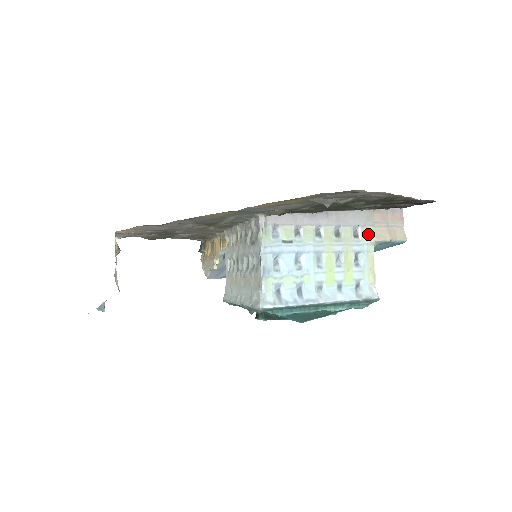
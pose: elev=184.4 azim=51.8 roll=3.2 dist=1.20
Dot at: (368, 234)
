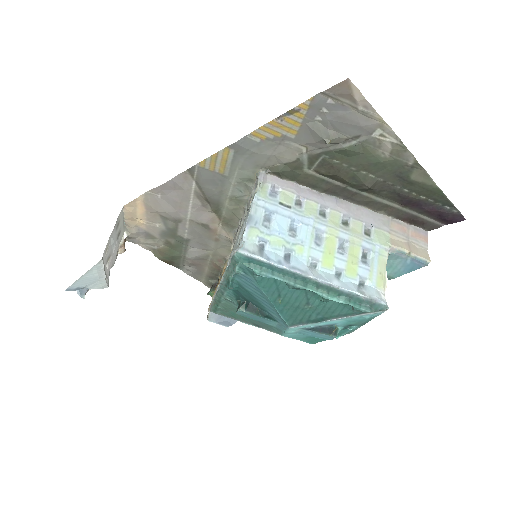
Dot at: (382, 237)
